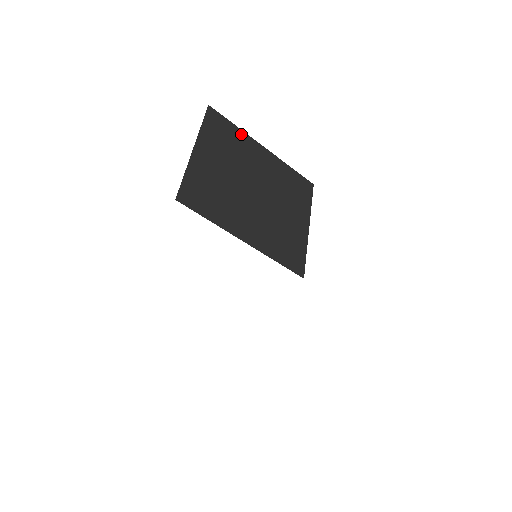
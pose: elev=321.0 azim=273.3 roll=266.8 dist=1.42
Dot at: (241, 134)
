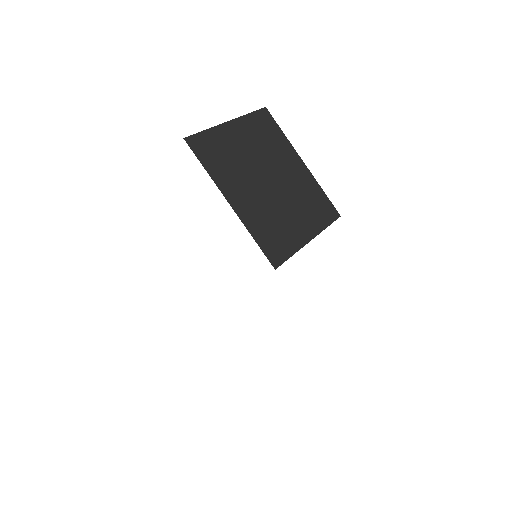
Dot at: (285, 140)
